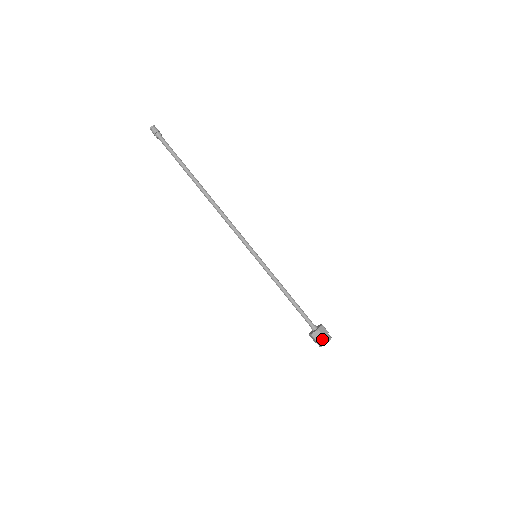
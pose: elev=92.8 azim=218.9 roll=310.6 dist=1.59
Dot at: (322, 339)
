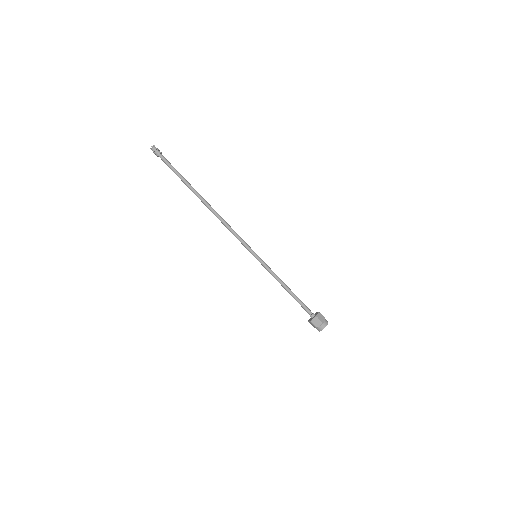
Dot at: occluded
